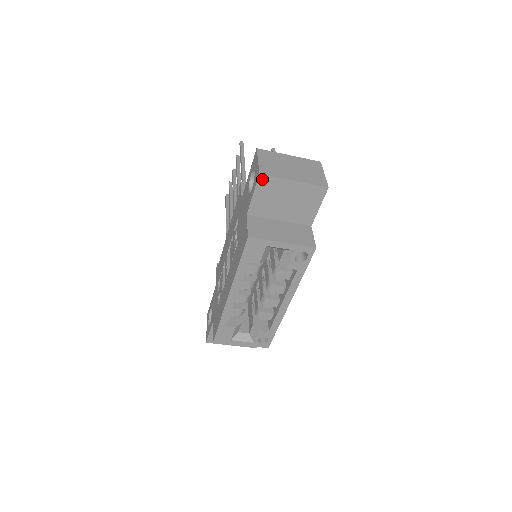
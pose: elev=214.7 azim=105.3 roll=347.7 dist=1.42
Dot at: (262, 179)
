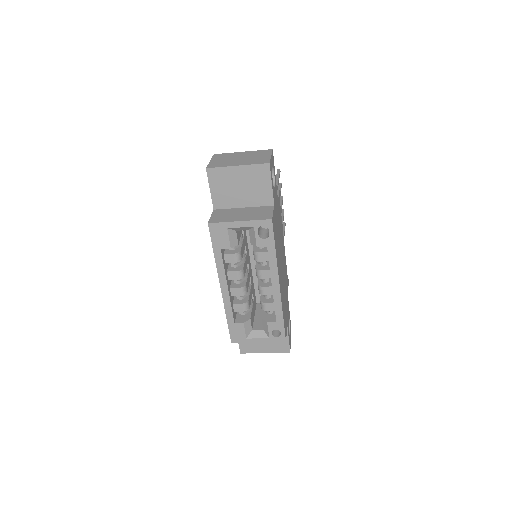
Dot at: (210, 172)
